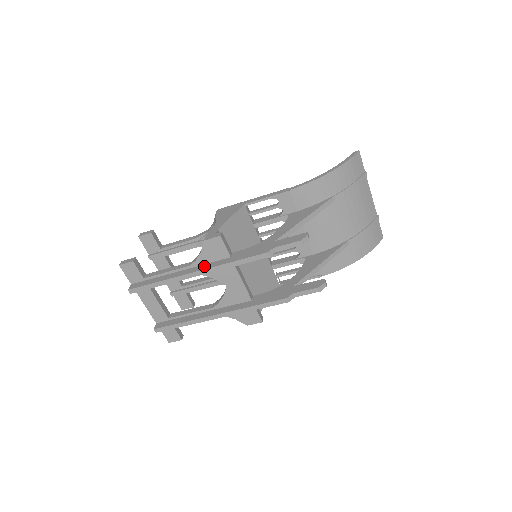
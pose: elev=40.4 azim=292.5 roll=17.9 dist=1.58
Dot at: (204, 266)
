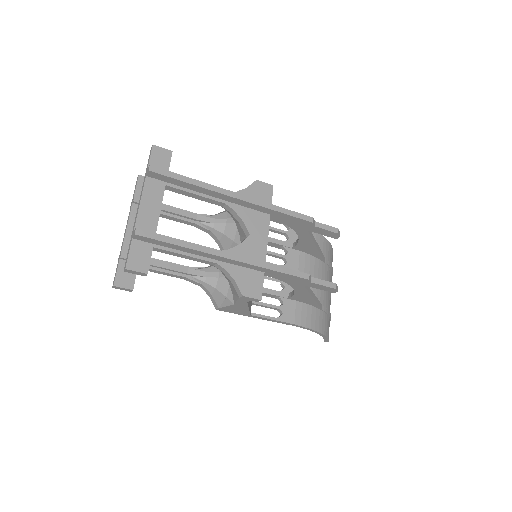
Dot at: occluded
